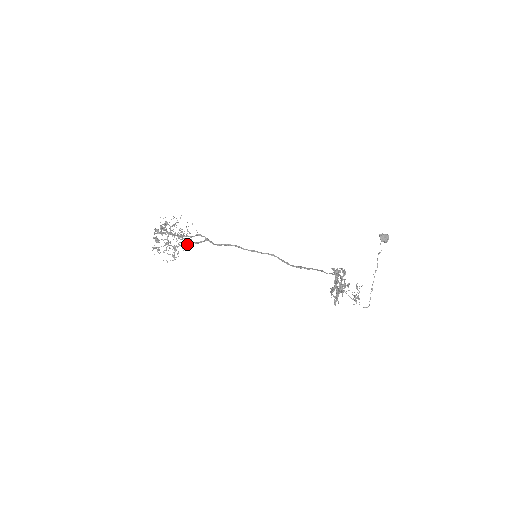
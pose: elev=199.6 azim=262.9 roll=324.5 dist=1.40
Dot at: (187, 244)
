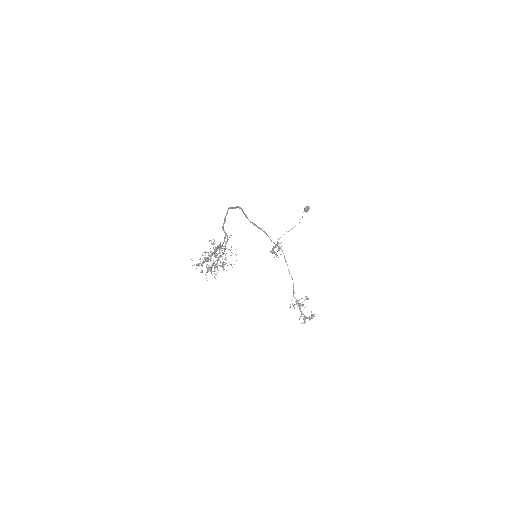
Dot at: occluded
